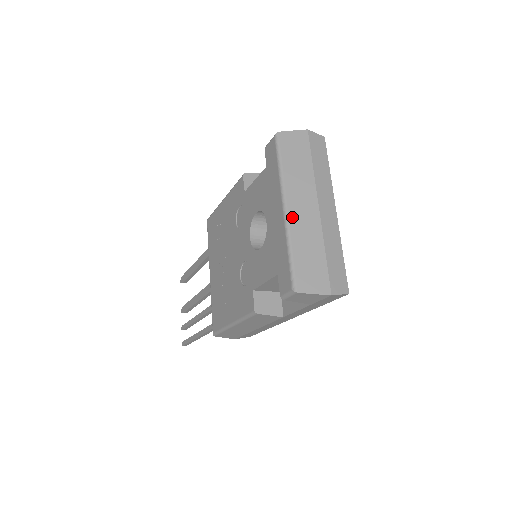
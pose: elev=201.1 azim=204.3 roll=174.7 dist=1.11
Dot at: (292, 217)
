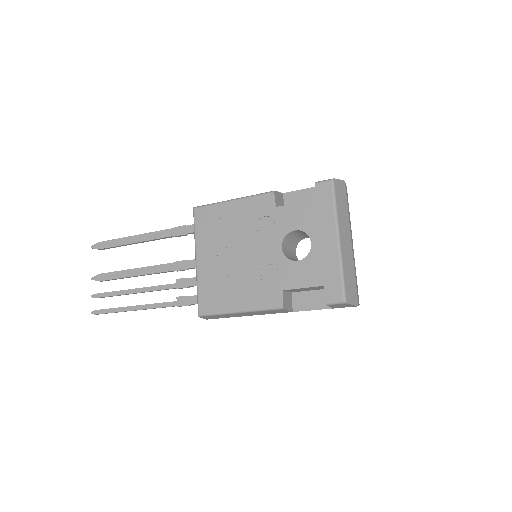
Dot at: (342, 247)
